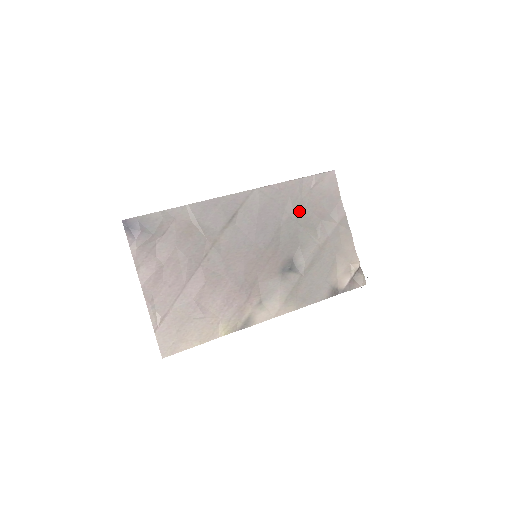
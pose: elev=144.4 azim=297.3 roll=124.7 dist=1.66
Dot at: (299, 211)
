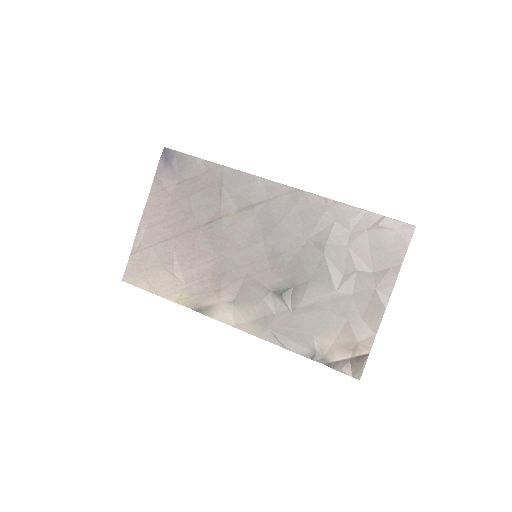
Dot at: (335, 243)
